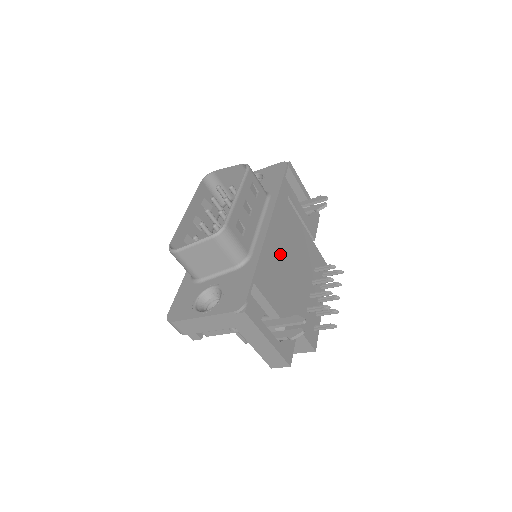
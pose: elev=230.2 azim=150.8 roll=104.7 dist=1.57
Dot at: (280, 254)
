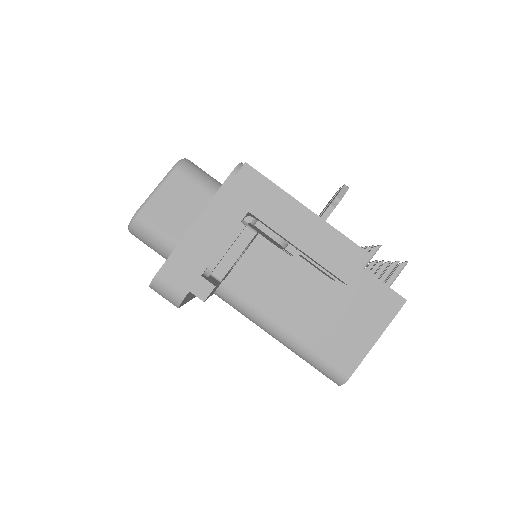
Dot at: occluded
